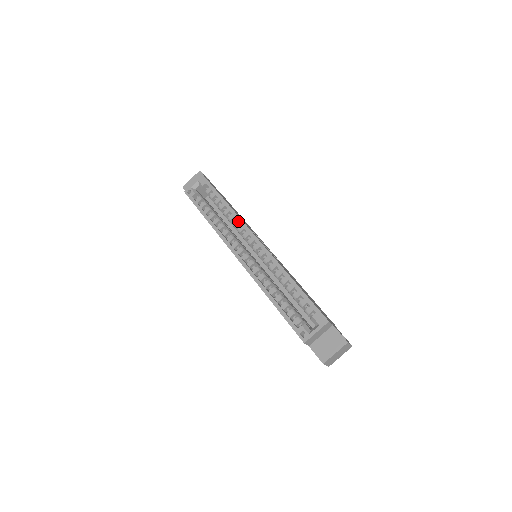
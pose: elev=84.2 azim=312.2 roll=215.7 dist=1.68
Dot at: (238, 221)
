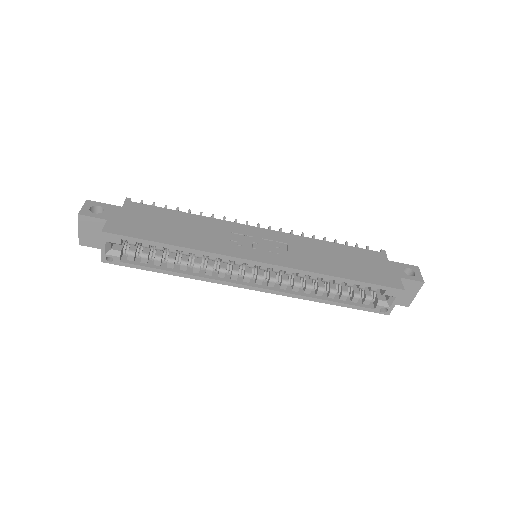
Dot at: occluded
